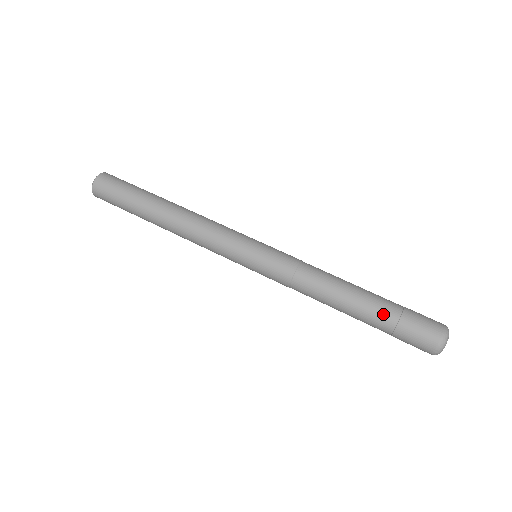
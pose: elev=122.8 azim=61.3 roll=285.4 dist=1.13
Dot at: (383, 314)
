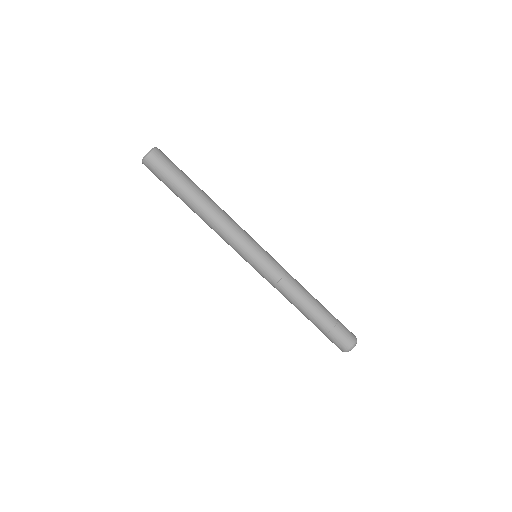
Dot at: (325, 322)
